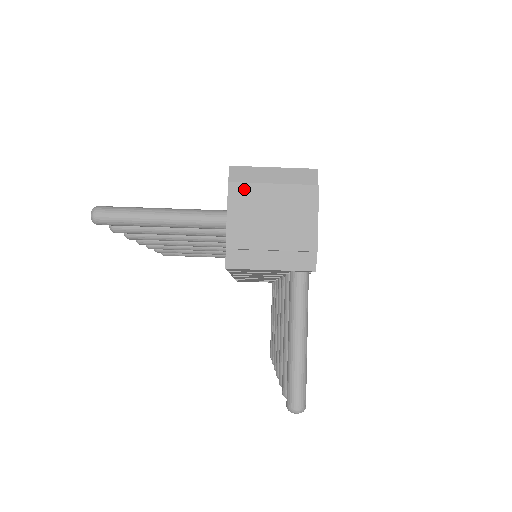
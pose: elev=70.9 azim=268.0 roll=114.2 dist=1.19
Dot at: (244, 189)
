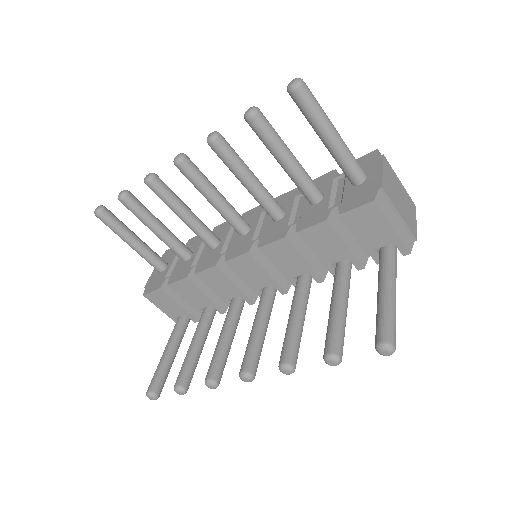
Dot at: (390, 167)
